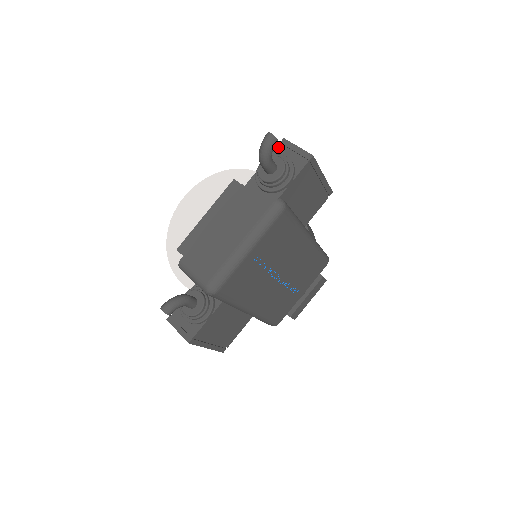
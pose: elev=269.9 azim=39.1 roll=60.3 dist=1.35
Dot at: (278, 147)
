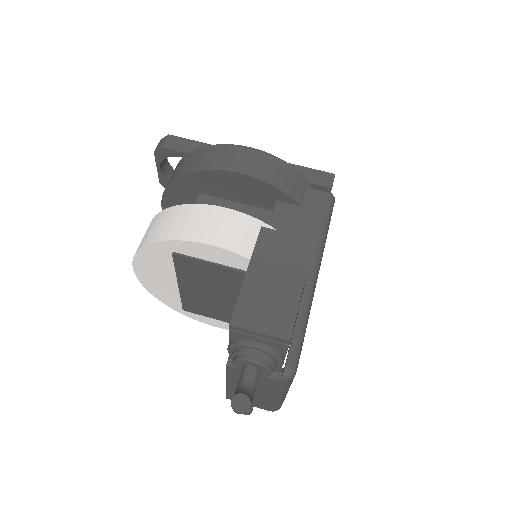
Dot at: (232, 333)
